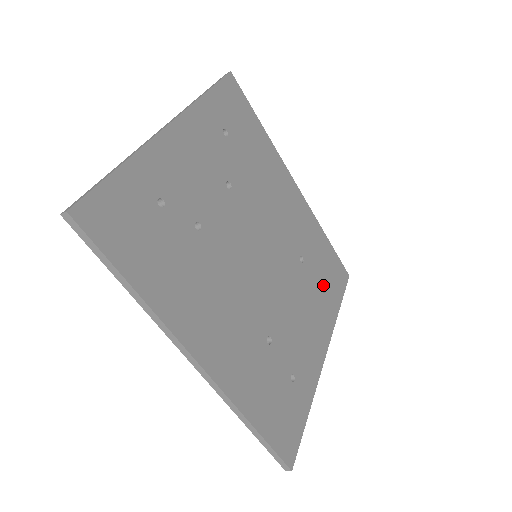
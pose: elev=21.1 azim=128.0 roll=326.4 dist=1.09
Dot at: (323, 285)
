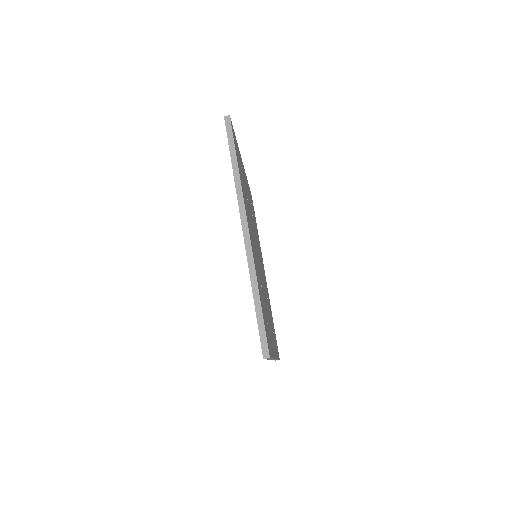
Dot at: (273, 331)
